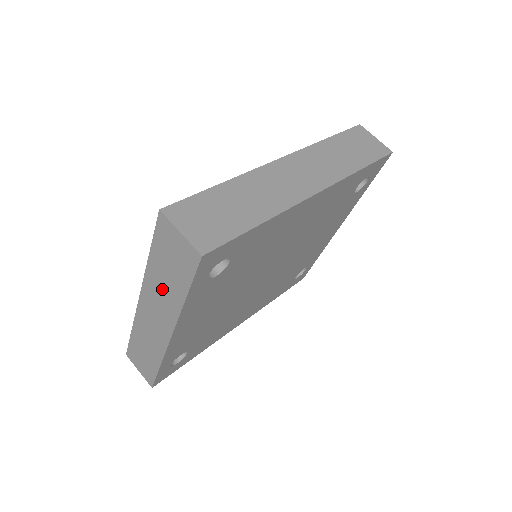
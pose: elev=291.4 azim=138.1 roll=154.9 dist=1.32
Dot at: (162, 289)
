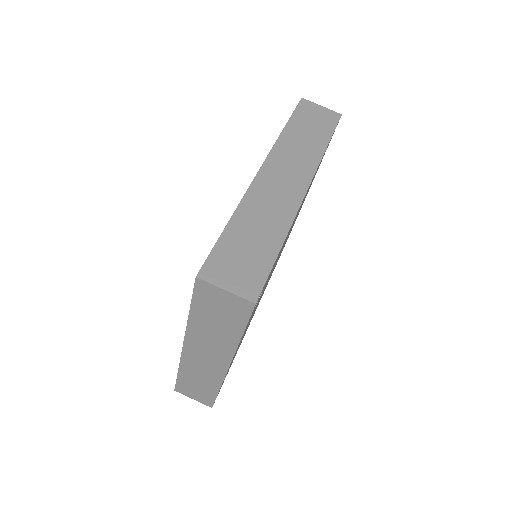
Dot at: (211, 335)
